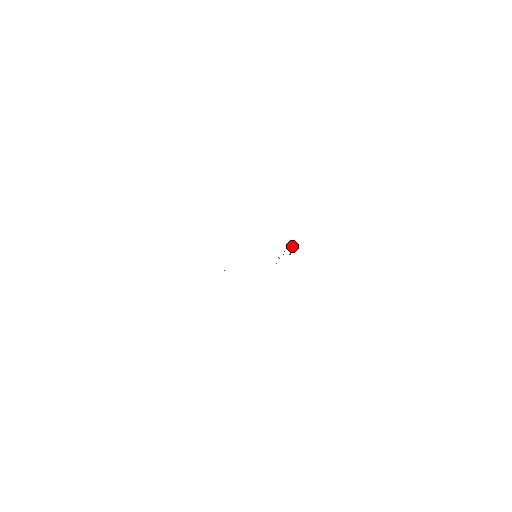
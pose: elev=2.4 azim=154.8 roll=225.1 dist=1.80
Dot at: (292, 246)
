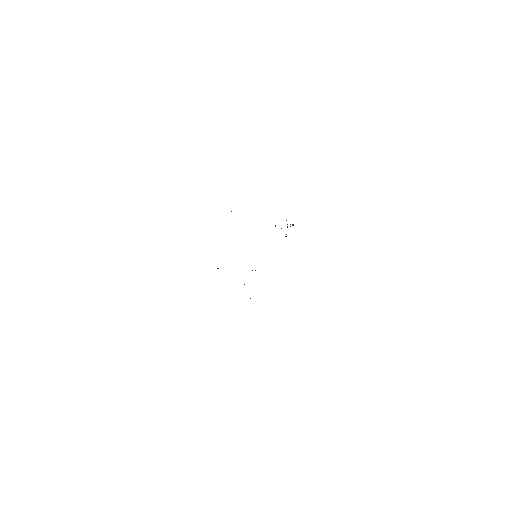
Dot at: occluded
